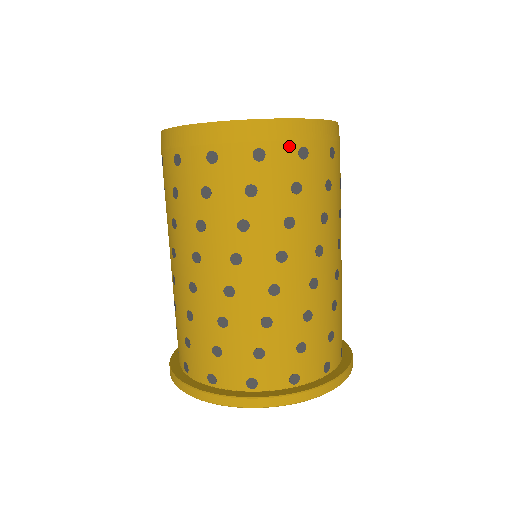
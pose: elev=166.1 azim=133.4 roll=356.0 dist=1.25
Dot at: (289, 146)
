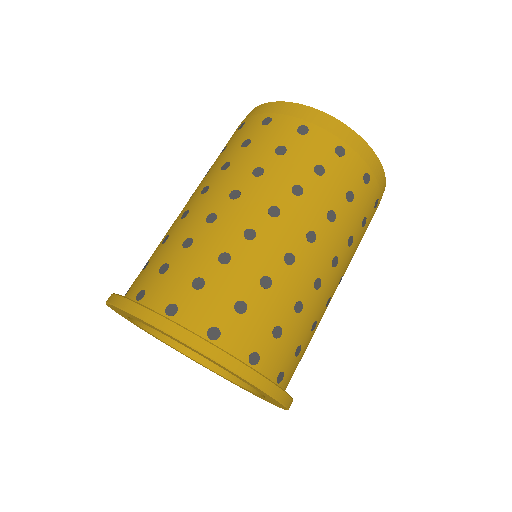
Dot at: (377, 191)
